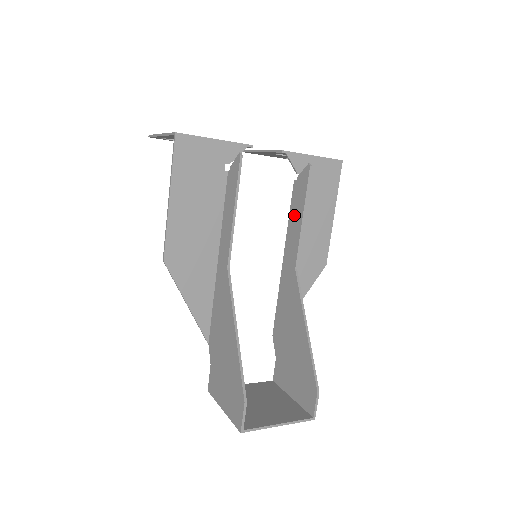
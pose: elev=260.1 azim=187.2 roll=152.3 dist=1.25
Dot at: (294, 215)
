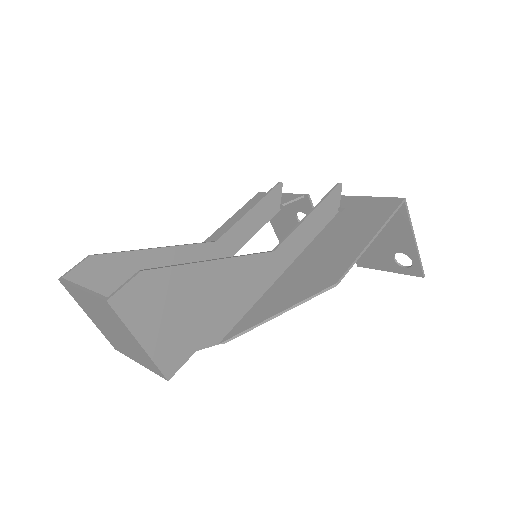
Dot at: (313, 227)
